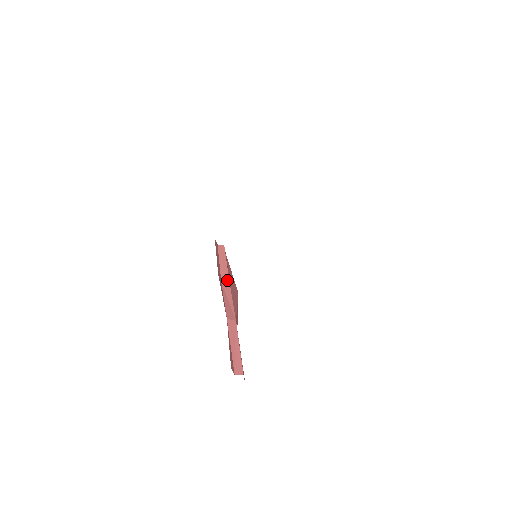
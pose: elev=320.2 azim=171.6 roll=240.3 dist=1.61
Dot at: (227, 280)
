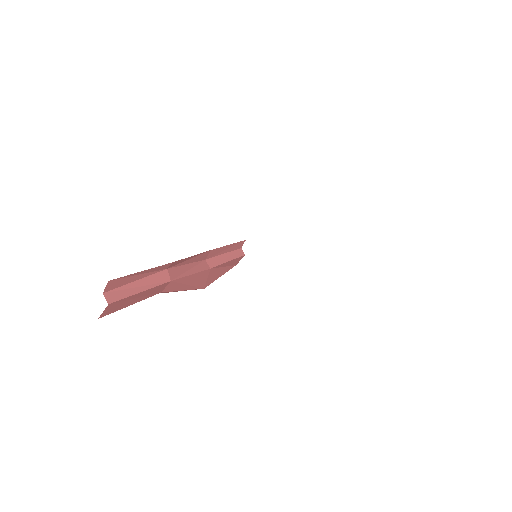
Dot at: (211, 265)
